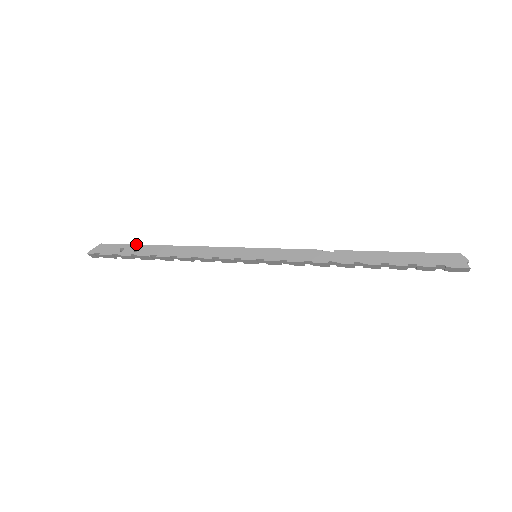
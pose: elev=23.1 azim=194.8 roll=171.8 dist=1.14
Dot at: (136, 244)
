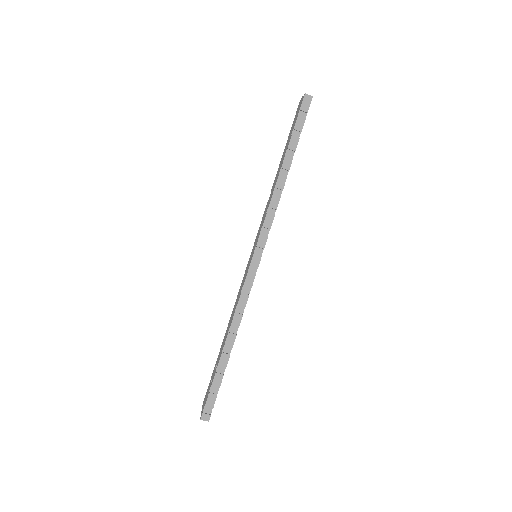
Dot at: occluded
